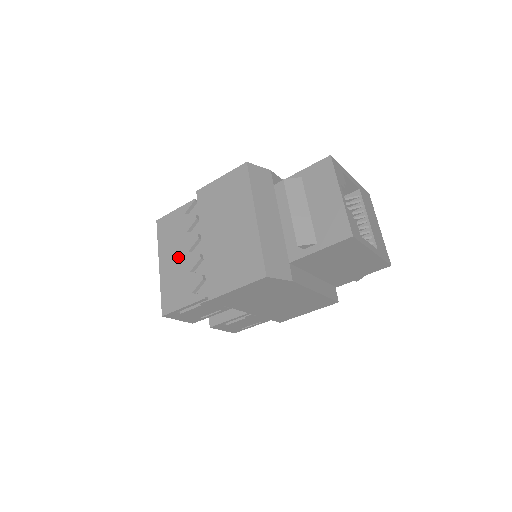
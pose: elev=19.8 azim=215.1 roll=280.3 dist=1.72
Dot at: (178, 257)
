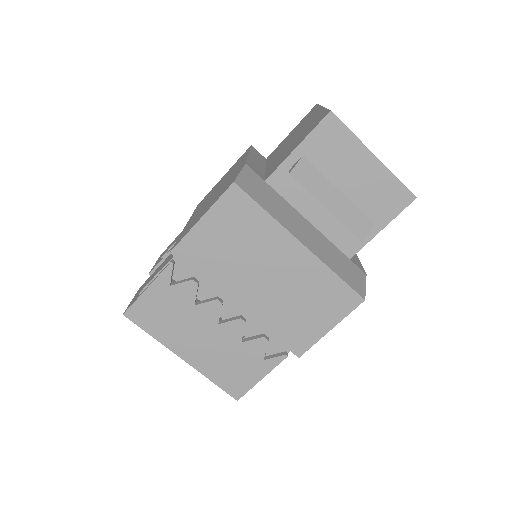
Dot at: (207, 337)
